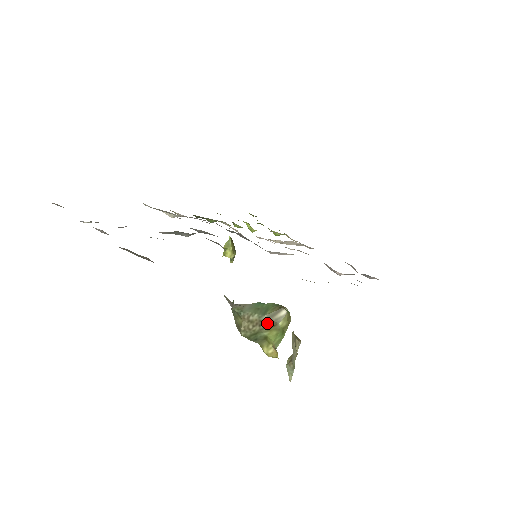
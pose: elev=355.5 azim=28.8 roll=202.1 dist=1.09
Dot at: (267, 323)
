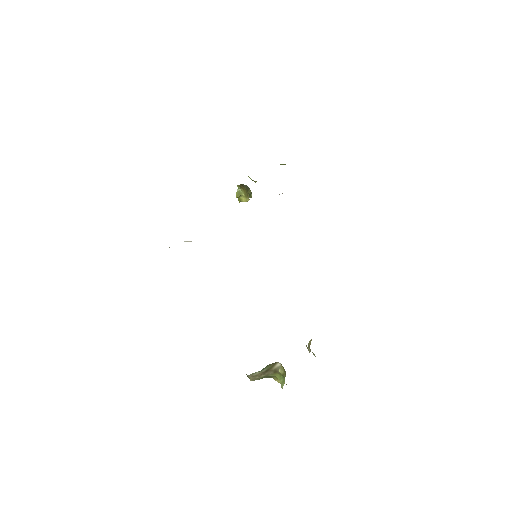
Dot at: (269, 372)
